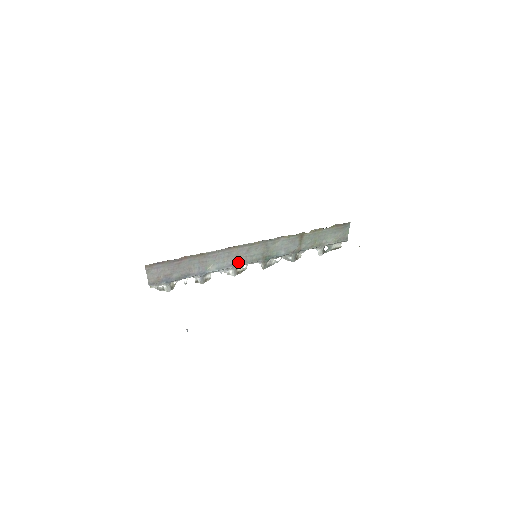
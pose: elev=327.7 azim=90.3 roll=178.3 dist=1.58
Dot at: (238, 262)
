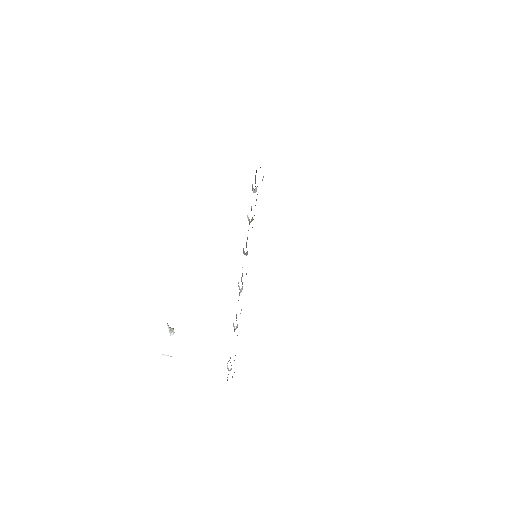
Dot at: occluded
